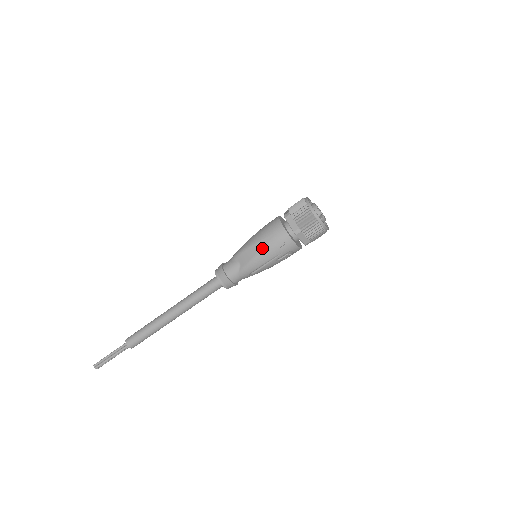
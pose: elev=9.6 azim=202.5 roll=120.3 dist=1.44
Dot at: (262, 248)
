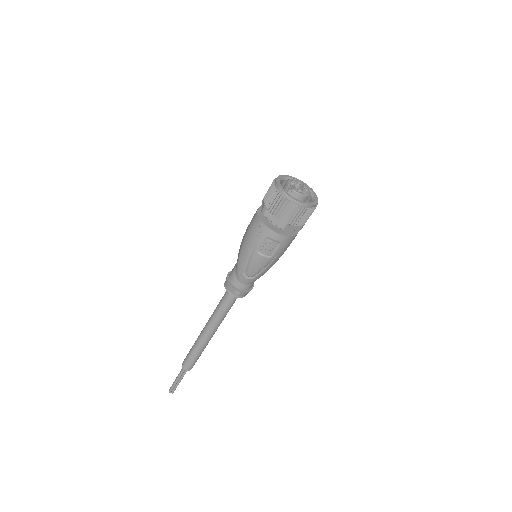
Dot at: (244, 239)
